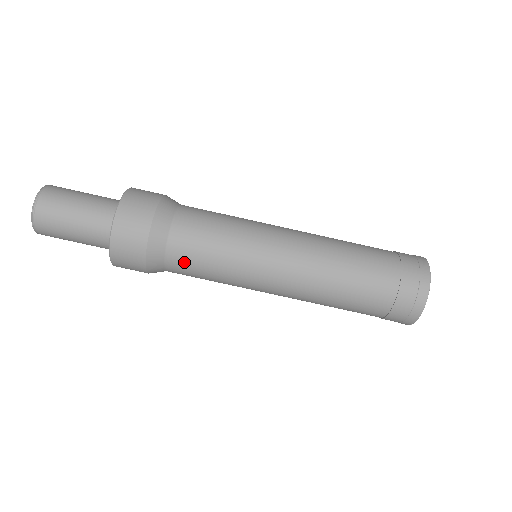
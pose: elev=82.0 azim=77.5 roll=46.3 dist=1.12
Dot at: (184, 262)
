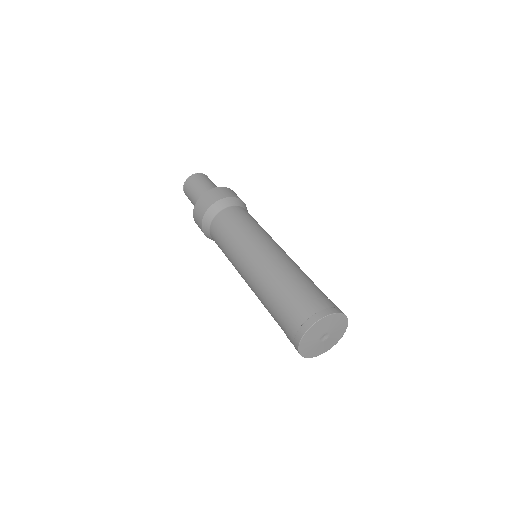
Dot at: (242, 212)
